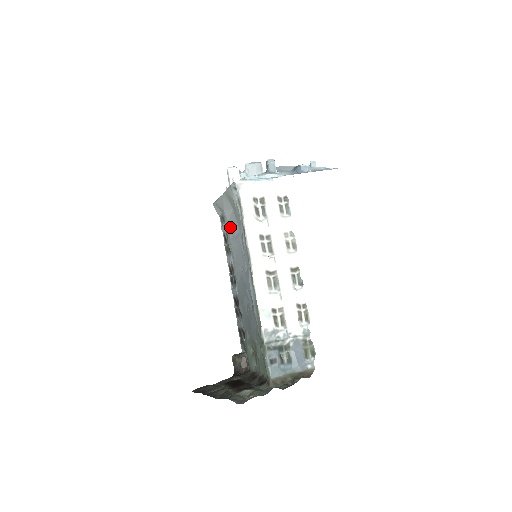
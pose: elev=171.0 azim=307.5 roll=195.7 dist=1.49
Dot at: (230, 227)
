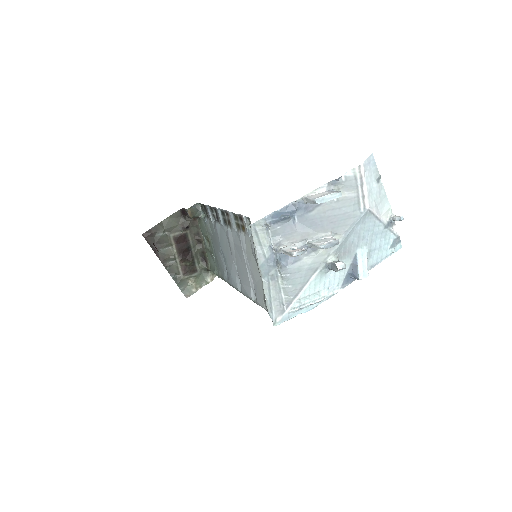
Dot at: (250, 256)
